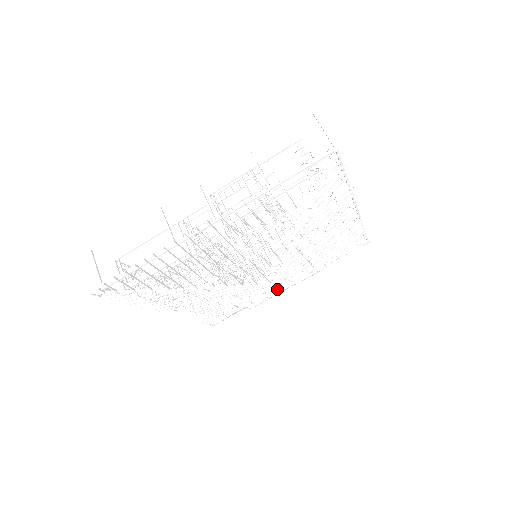
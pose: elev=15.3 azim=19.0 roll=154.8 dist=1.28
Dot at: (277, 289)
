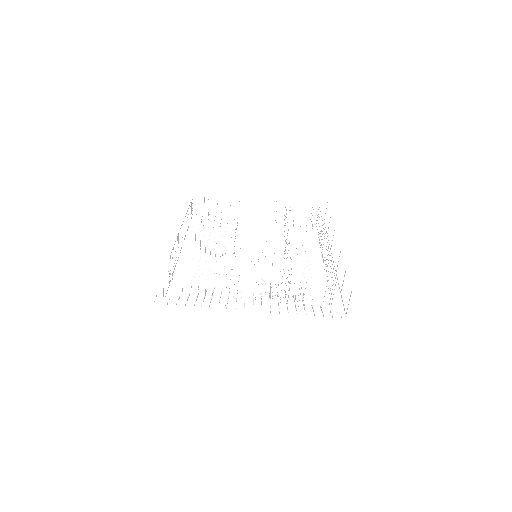
Dot at: (253, 254)
